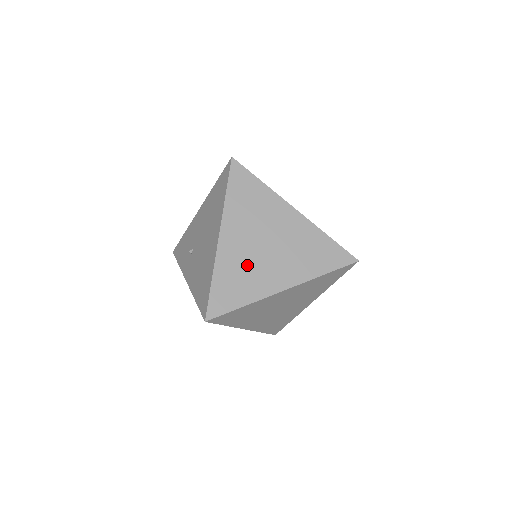
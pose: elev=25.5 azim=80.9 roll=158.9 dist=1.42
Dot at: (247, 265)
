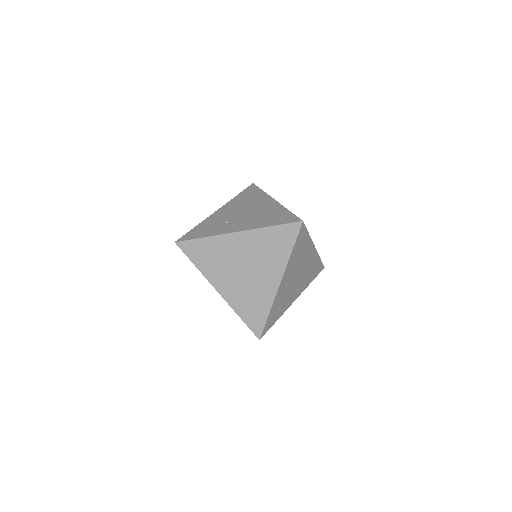
Dot at: occluded
